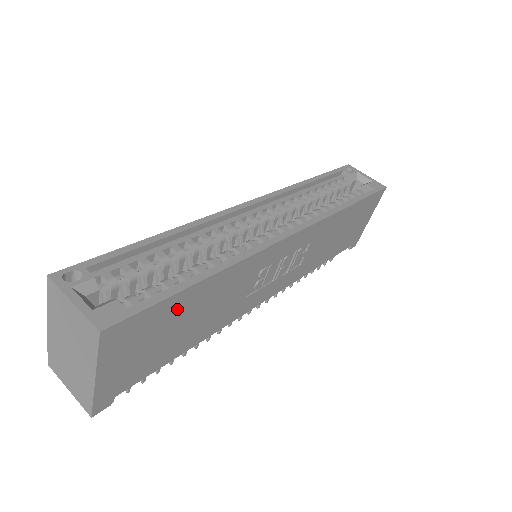
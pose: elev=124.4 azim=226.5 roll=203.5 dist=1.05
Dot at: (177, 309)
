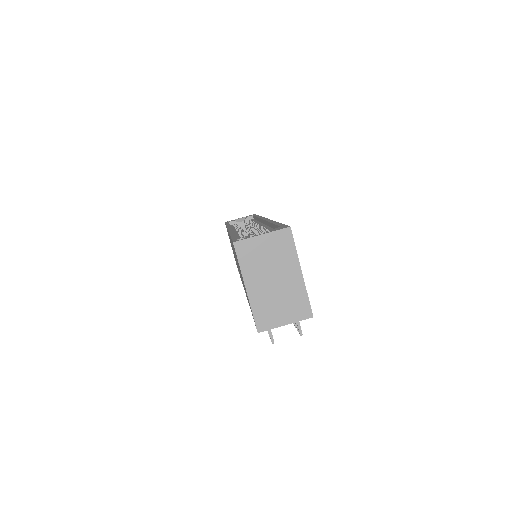
Dot at: occluded
